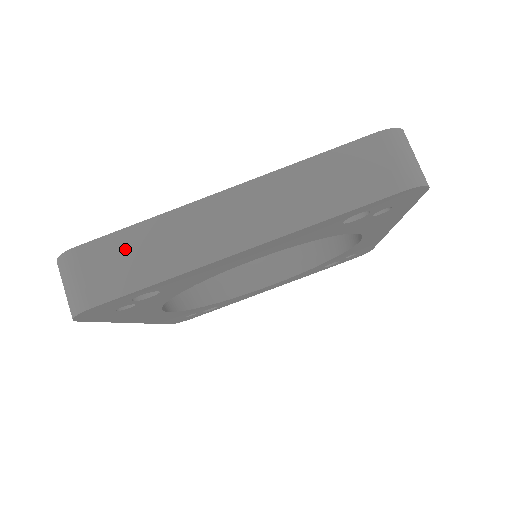
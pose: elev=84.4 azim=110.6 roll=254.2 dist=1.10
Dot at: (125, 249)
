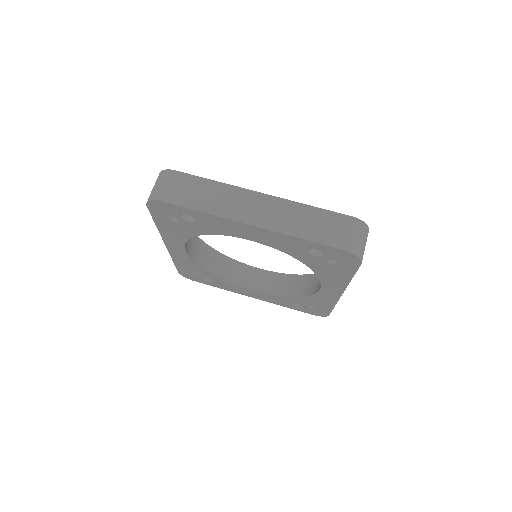
Dot at: (197, 187)
